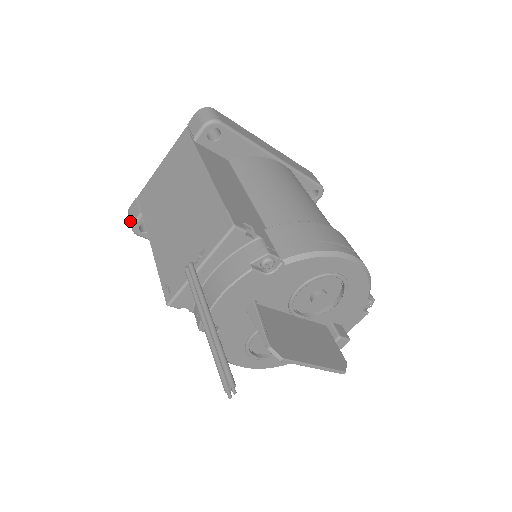
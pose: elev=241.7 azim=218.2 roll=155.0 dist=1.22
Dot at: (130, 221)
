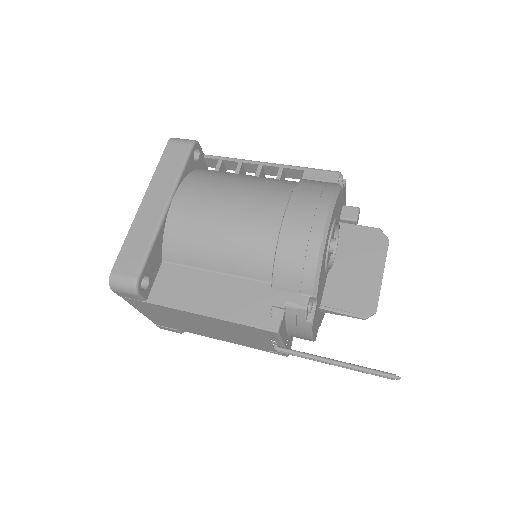
Dot at: occluded
